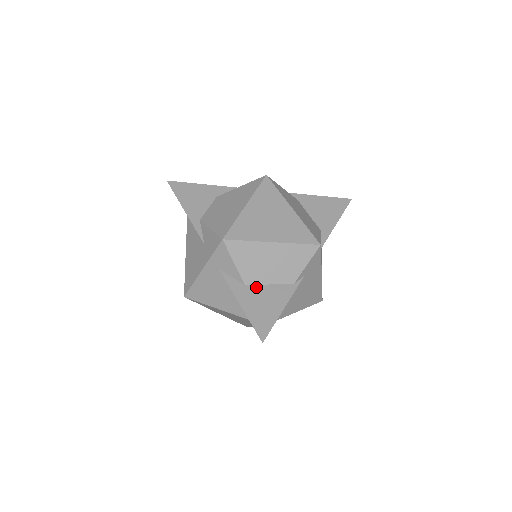
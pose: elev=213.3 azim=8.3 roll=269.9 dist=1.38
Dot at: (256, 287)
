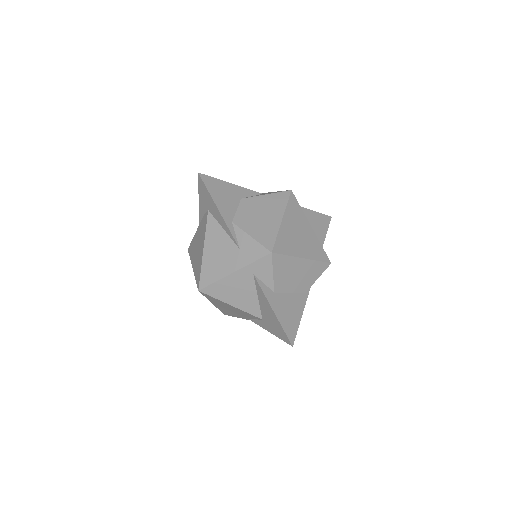
Dot at: (282, 295)
